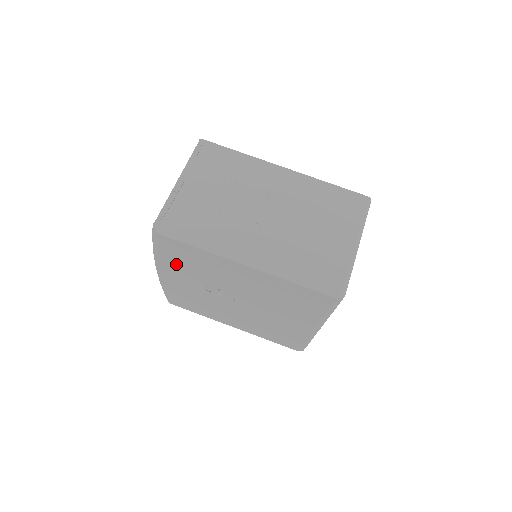
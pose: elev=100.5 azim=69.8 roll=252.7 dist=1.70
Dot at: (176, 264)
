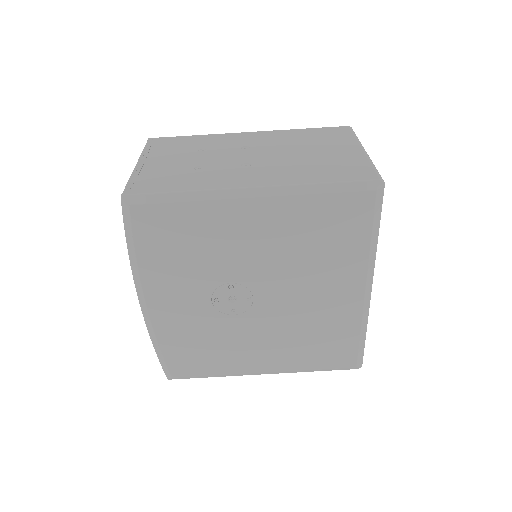
Dot at: (164, 265)
